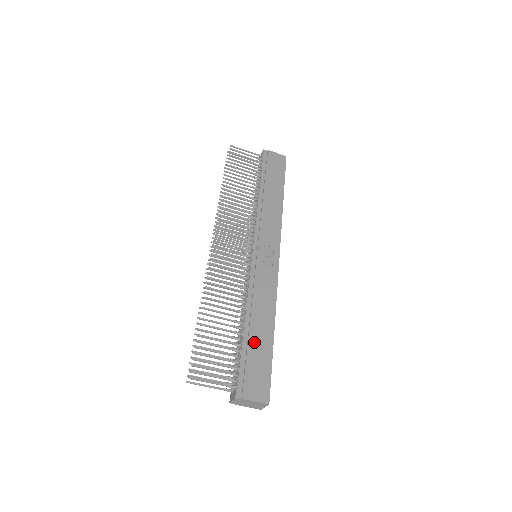
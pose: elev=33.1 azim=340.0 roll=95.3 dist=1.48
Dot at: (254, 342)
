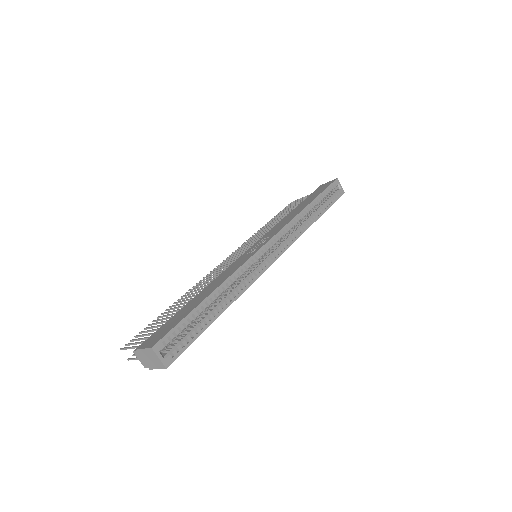
Dot at: (185, 308)
